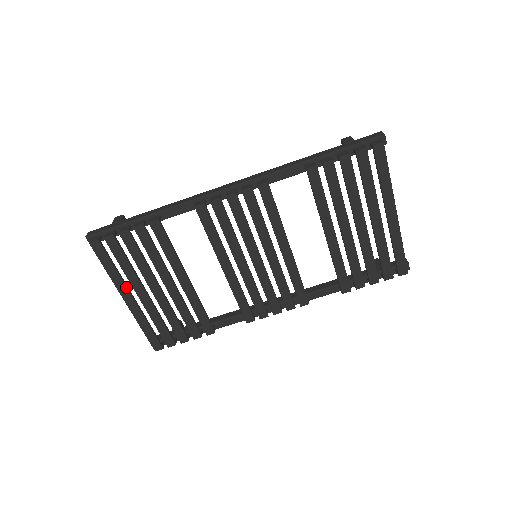
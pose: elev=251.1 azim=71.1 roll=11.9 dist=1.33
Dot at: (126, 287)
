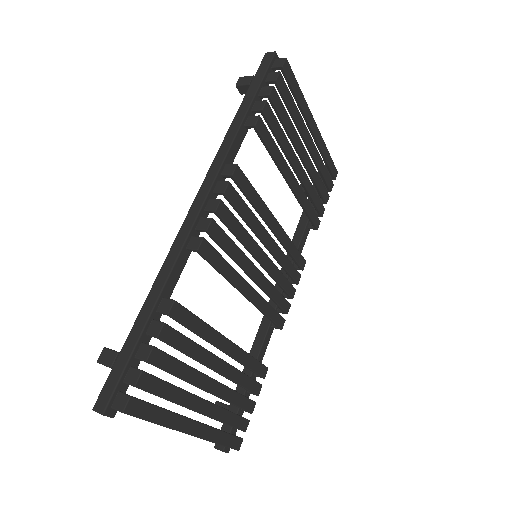
Dot at: (184, 417)
